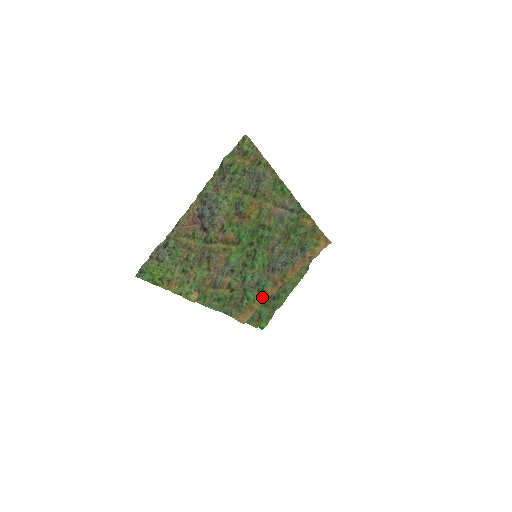
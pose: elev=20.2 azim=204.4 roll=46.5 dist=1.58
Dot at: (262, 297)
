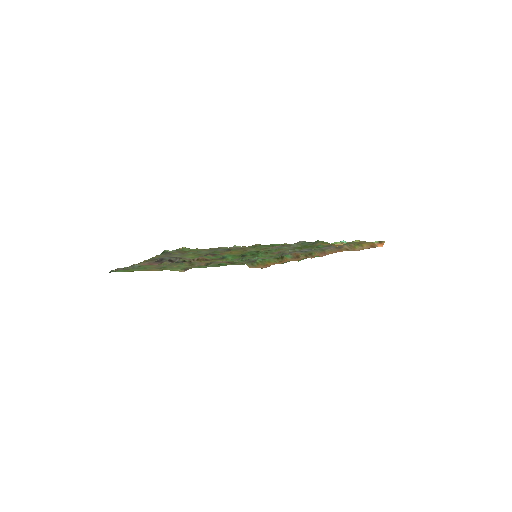
Dot at: (278, 262)
